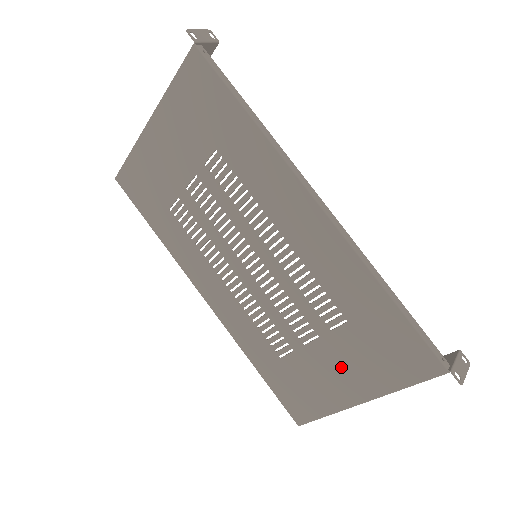
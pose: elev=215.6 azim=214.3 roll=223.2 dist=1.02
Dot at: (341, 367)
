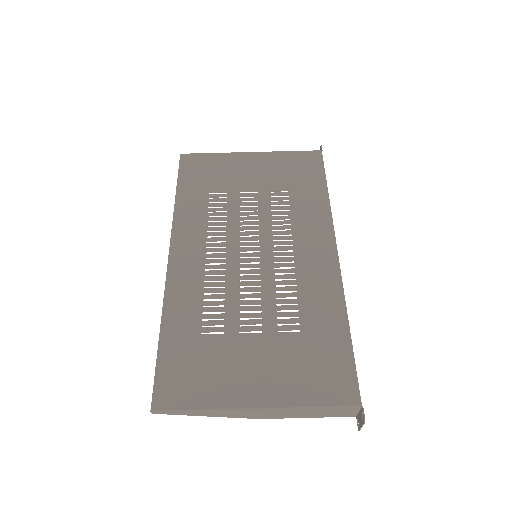
Dot at: (263, 366)
